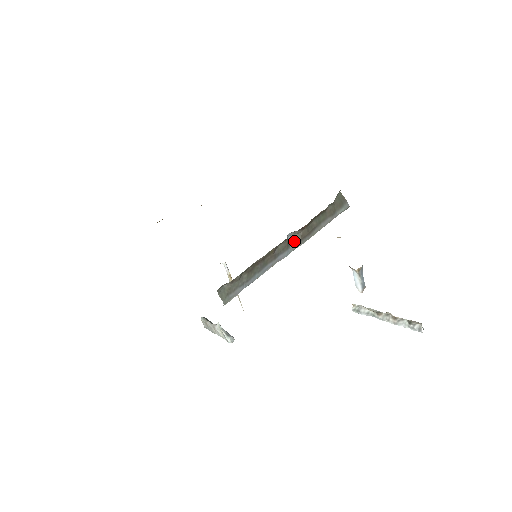
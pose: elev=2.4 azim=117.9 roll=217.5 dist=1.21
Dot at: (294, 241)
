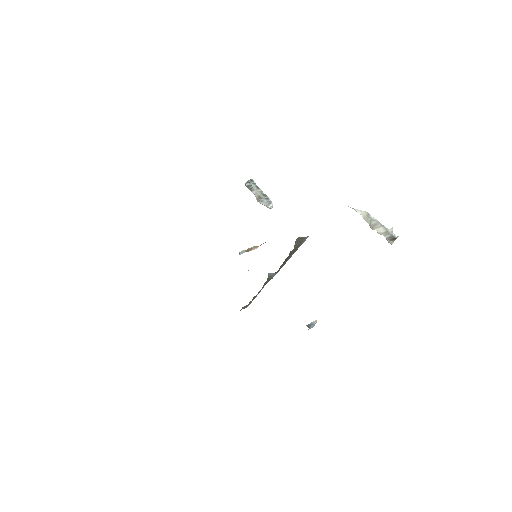
Dot at: (274, 273)
